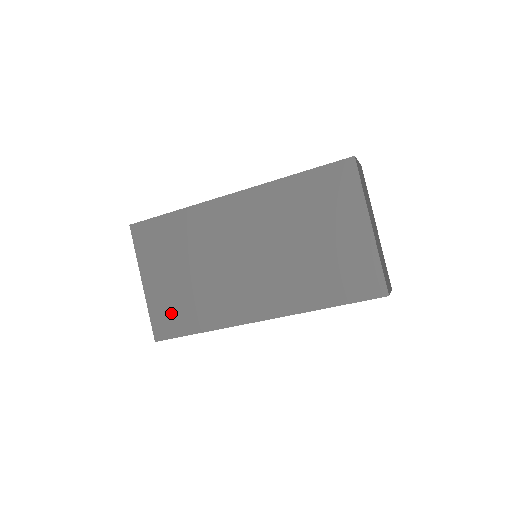
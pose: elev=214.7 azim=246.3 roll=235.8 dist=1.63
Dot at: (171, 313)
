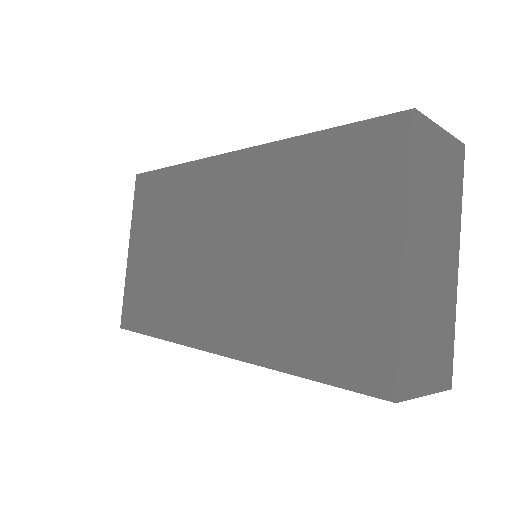
Dot at: (140, 299)
